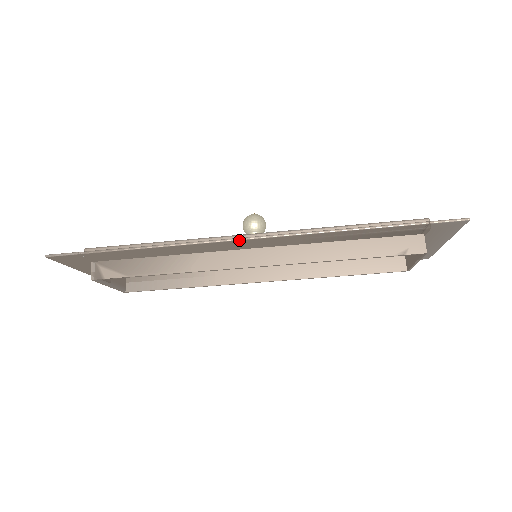
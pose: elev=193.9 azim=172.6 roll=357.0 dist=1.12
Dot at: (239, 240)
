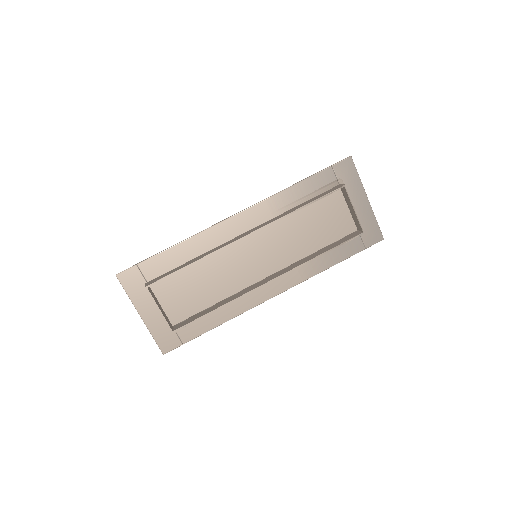
Dot at: (232, 216)
